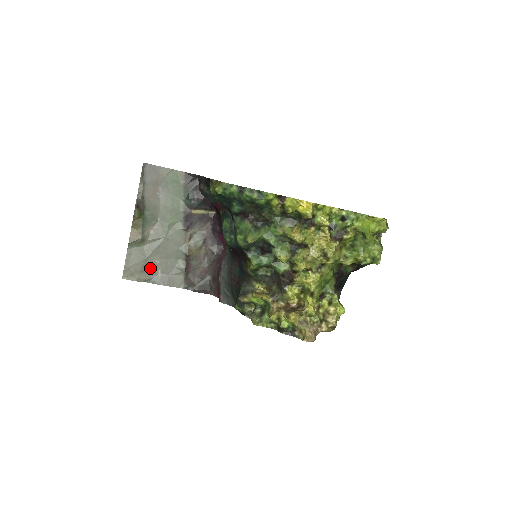
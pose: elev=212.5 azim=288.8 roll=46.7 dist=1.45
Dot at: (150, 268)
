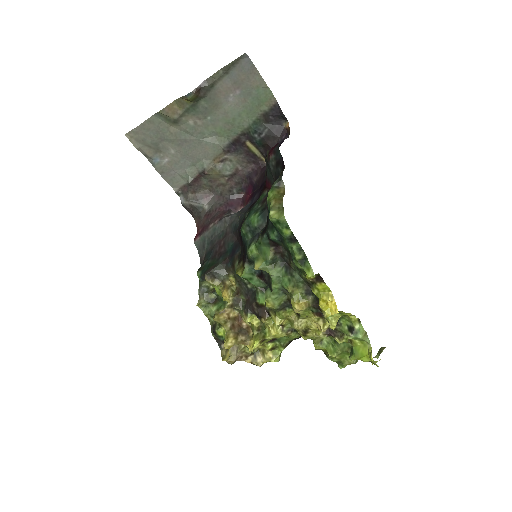
Dot at: (160, 150)
